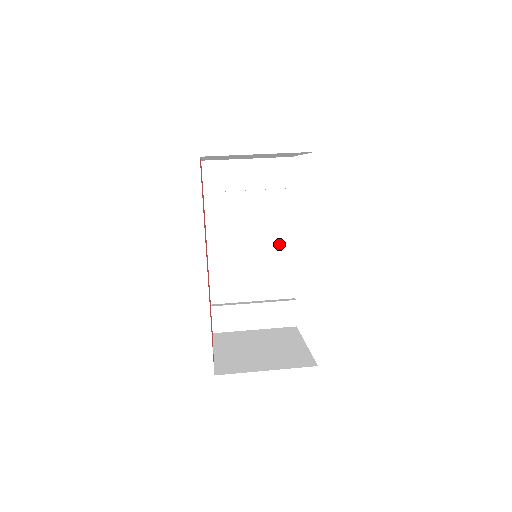
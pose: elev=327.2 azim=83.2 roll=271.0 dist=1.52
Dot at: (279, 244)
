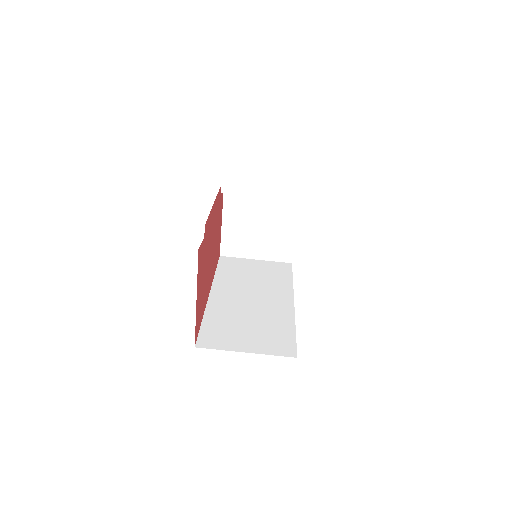
Dot at: occluded
